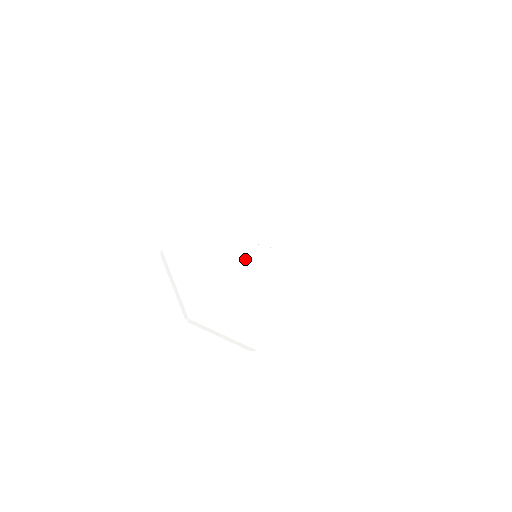
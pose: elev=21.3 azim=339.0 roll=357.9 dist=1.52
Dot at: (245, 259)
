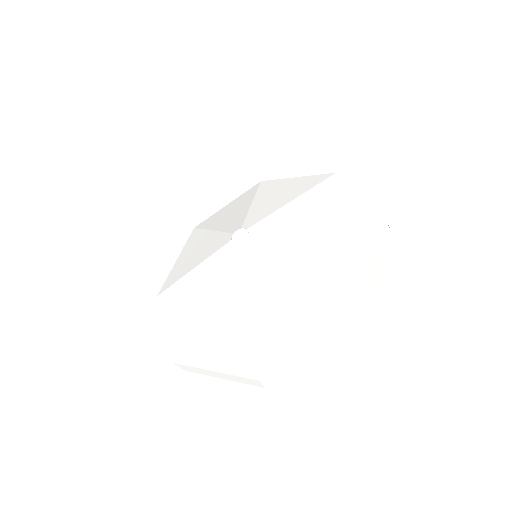
Dot at: (219, 245)
